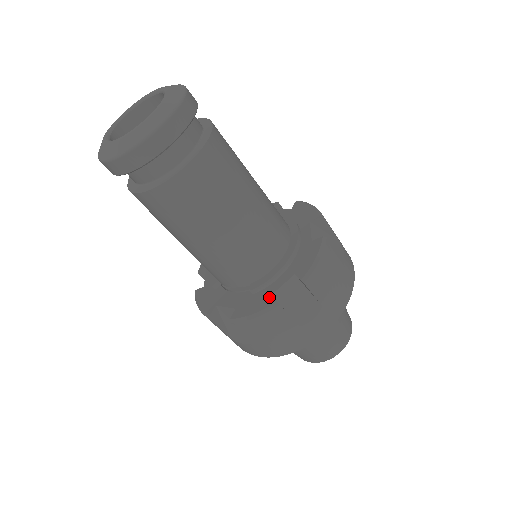
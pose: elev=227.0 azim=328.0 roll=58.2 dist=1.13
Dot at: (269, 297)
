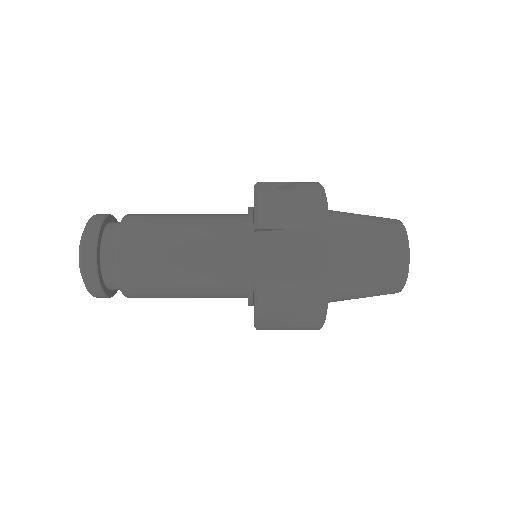
Dot at: (254, 315)
